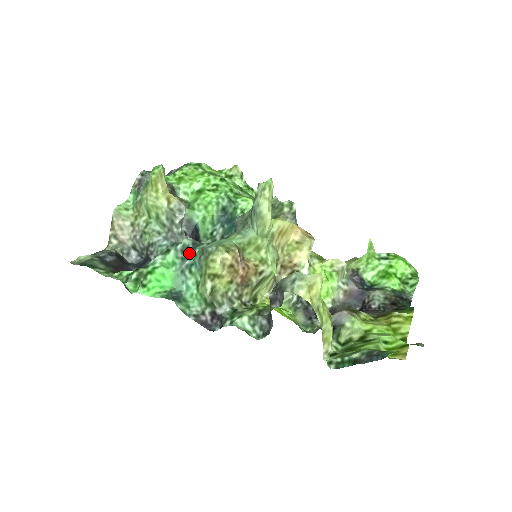
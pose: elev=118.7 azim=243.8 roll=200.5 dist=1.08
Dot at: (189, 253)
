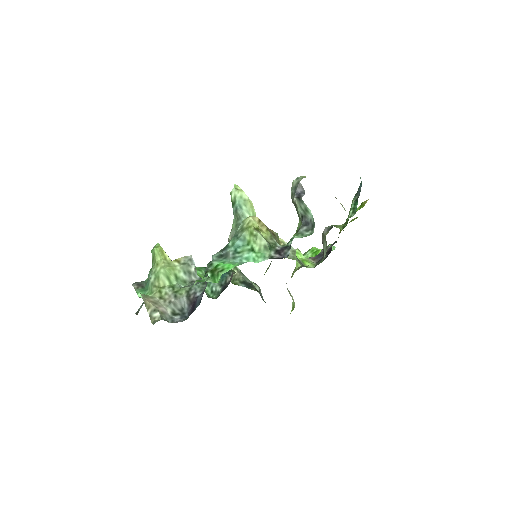
Dot at: (226, 252)
